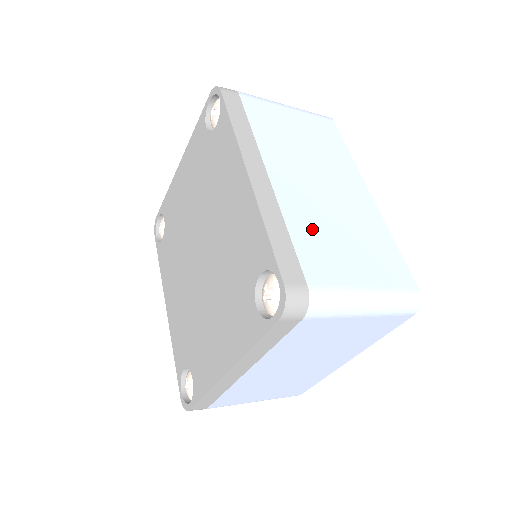
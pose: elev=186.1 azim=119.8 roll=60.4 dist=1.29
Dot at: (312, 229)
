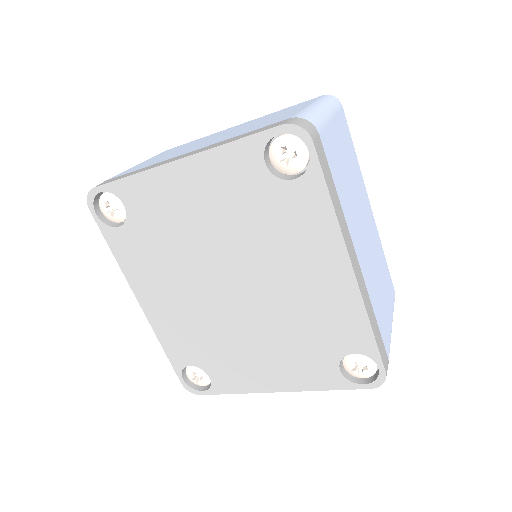
Dot at: (376, 296)
